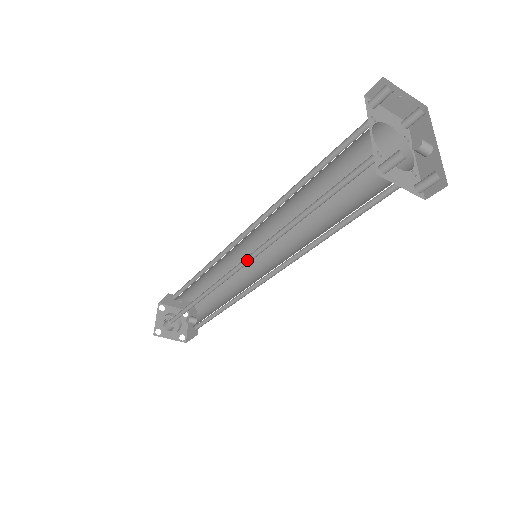
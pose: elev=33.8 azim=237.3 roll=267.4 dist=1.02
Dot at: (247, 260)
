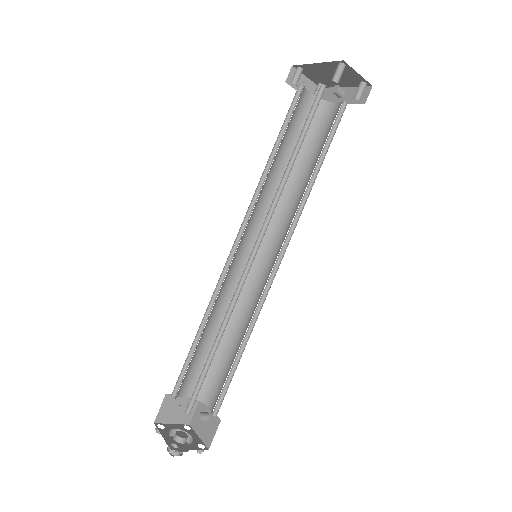
Dot at: (256, 247)
